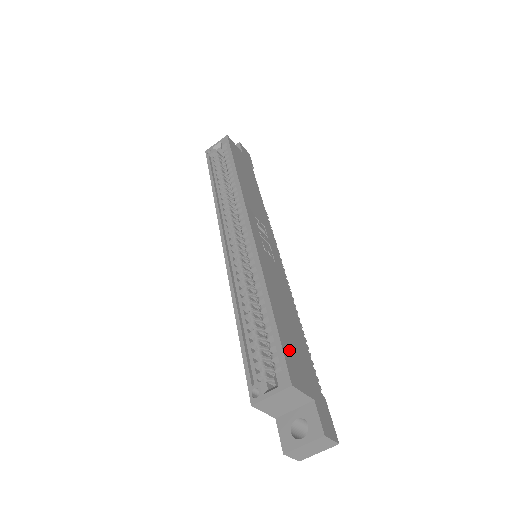
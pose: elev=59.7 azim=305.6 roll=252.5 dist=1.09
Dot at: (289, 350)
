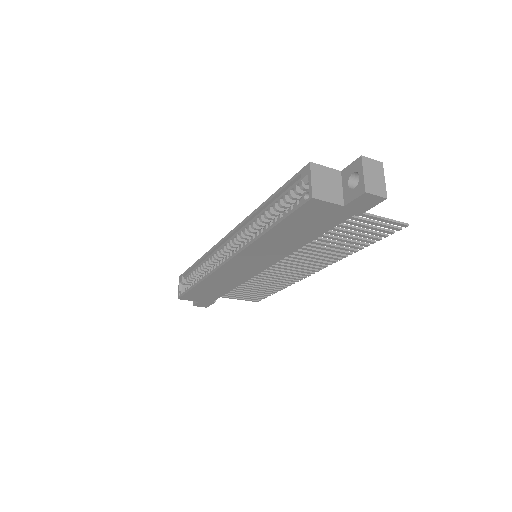
Dot at: occluded
